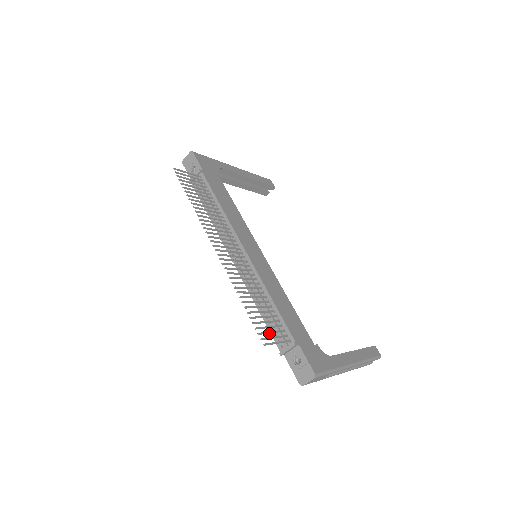
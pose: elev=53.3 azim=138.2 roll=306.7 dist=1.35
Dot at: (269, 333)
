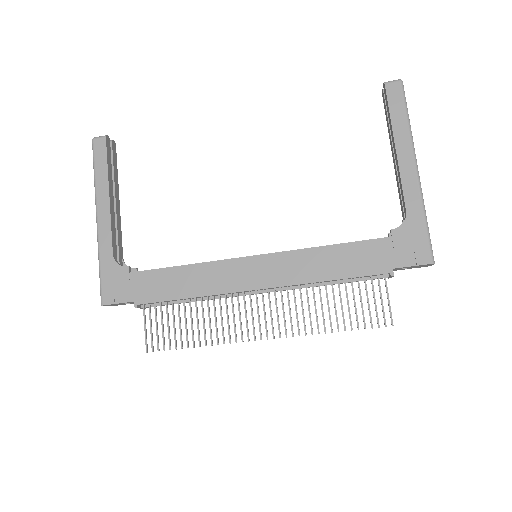
Dot at: (376, 306)
